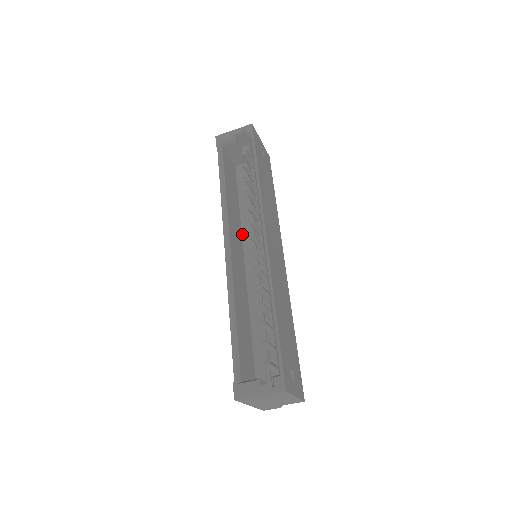
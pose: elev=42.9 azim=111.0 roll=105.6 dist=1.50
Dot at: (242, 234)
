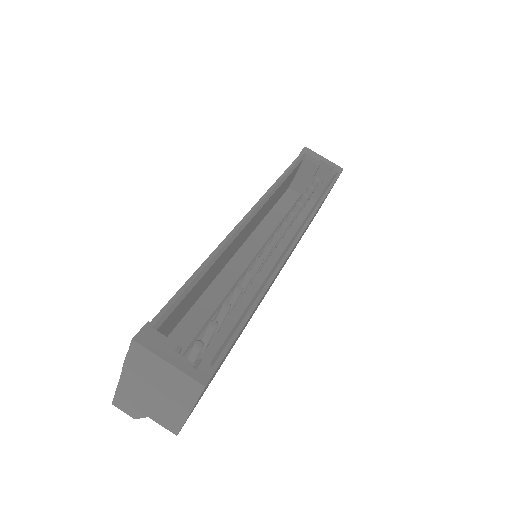
Dot at: (253, 232)
